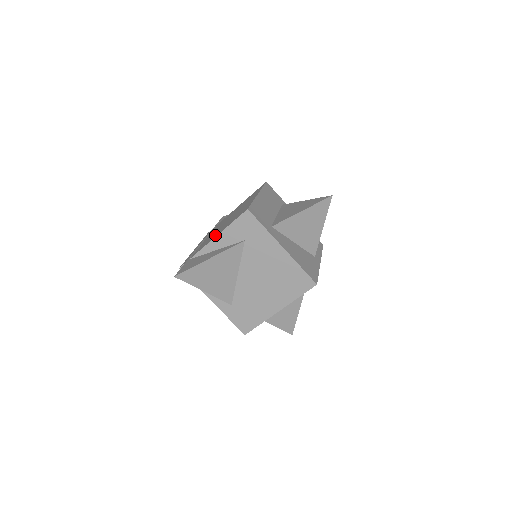
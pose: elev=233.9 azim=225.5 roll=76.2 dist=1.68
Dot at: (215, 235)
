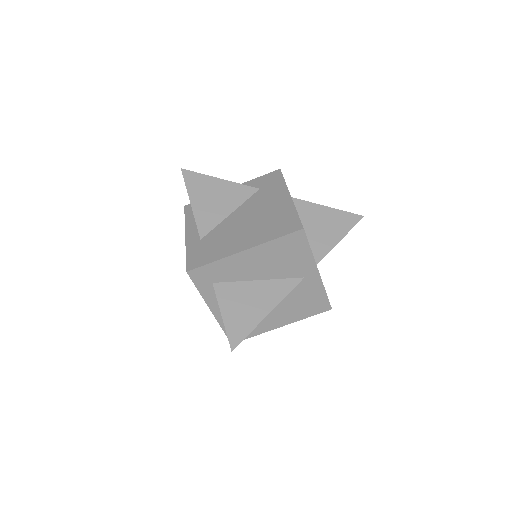
Dot at: occluded
